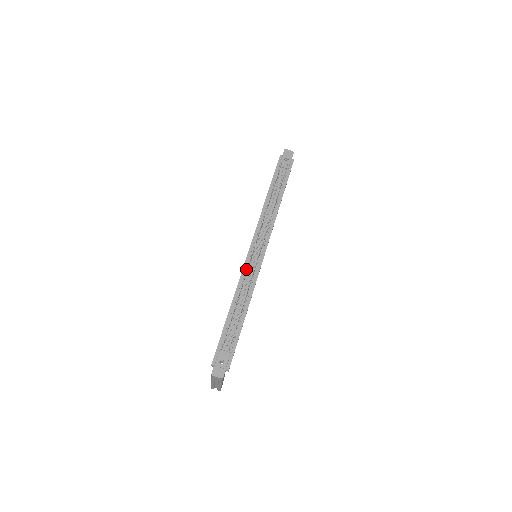
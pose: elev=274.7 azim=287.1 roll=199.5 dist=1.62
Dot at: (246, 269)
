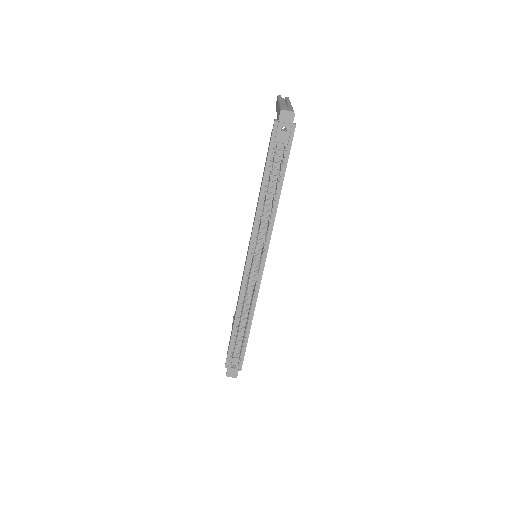
Dot at: (245, 285)
